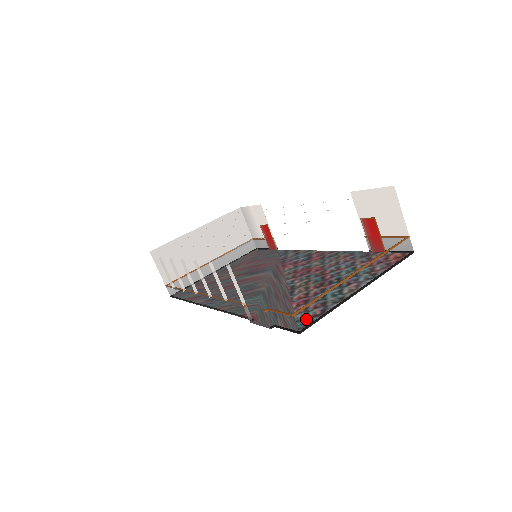
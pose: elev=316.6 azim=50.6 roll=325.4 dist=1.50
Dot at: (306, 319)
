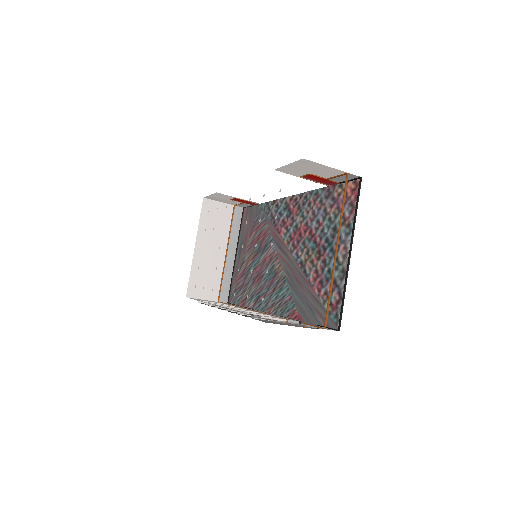
Dot at: (334, 309)
